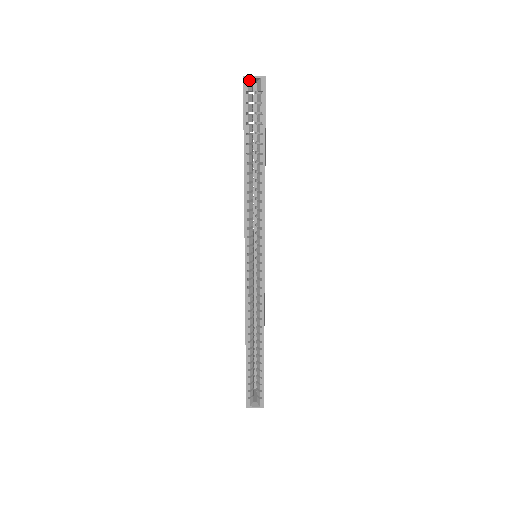
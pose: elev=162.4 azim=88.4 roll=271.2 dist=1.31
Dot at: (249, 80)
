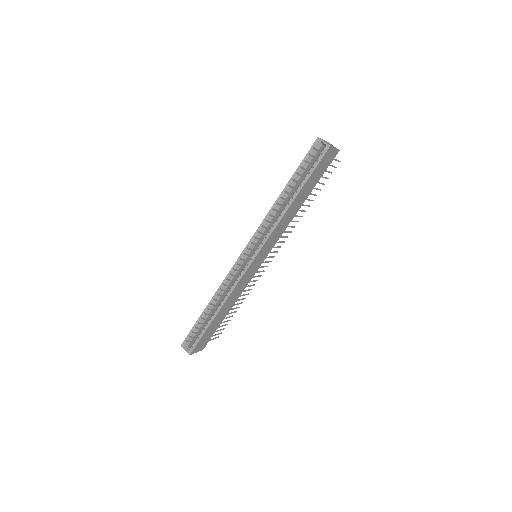
Dot at: (320, 142)
